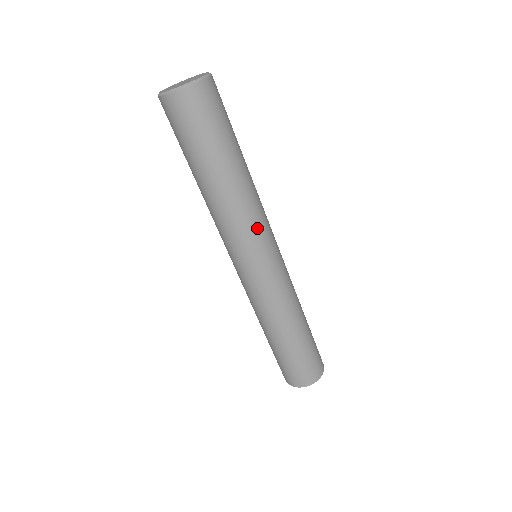
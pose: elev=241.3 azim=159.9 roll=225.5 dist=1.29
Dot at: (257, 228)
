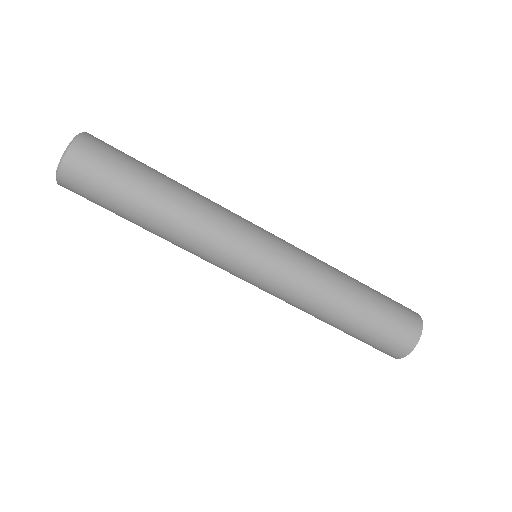
Dot at: (224, 233)
